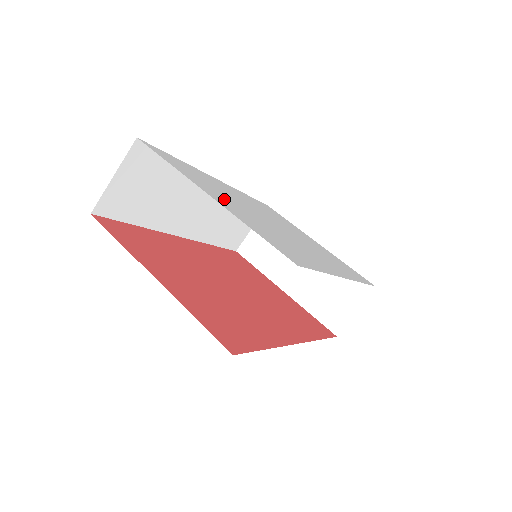
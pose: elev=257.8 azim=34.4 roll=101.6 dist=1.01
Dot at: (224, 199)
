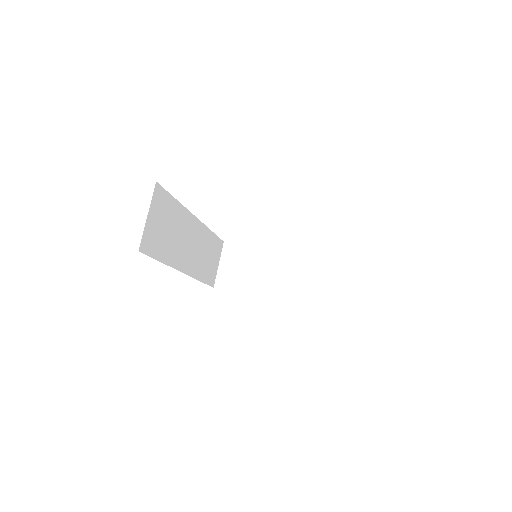
Dot at: occluded
